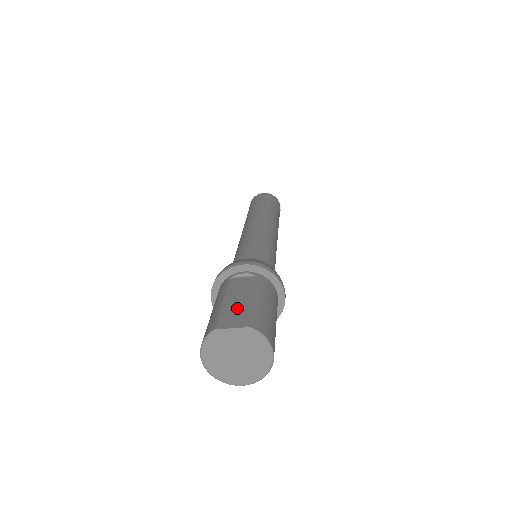
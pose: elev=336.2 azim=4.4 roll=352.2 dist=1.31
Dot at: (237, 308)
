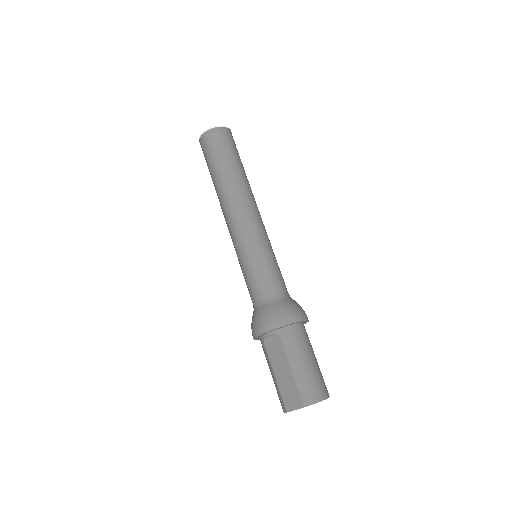
Dot at: (288, 385)
